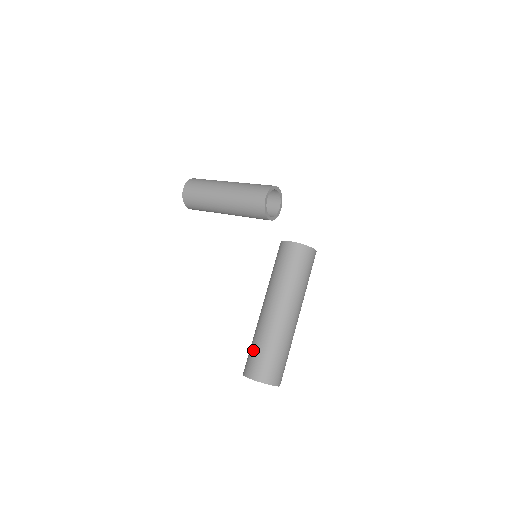
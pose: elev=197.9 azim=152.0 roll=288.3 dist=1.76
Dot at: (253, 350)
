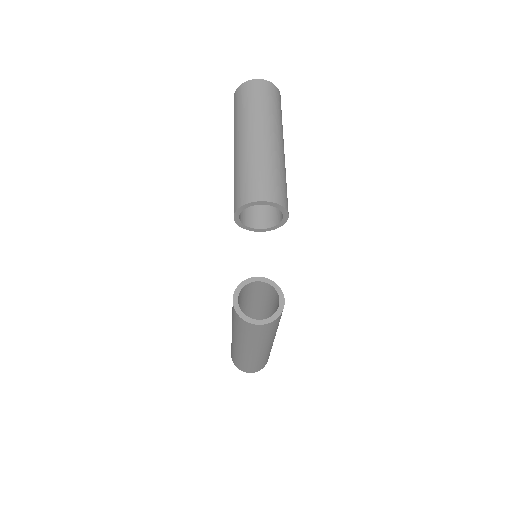
Dot at: occluded
